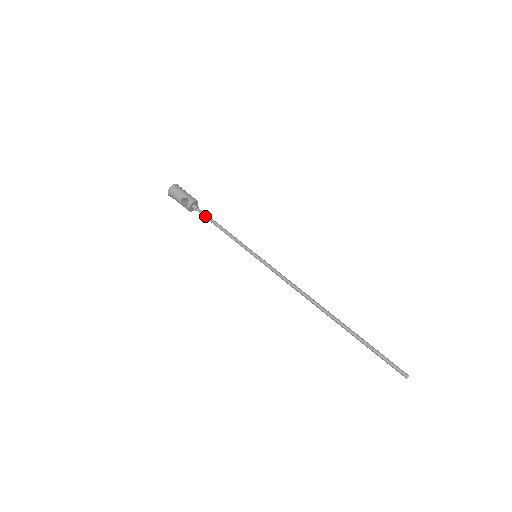
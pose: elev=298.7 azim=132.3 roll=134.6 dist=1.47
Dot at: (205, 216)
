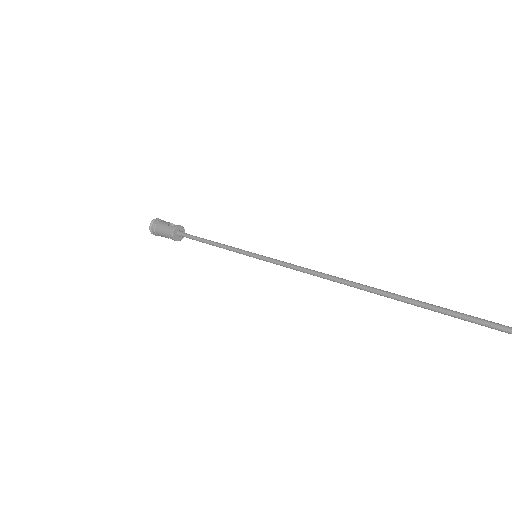
Dot at: occluded
